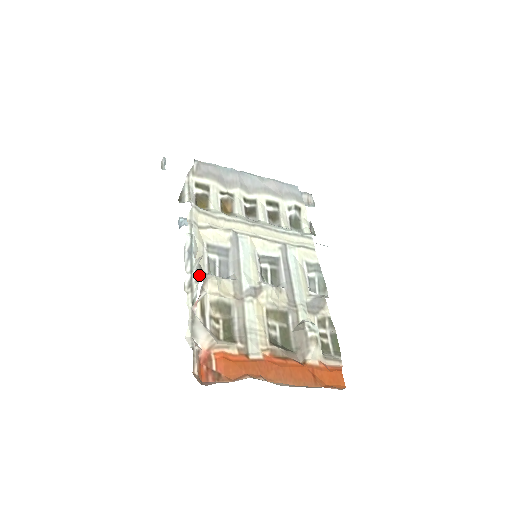
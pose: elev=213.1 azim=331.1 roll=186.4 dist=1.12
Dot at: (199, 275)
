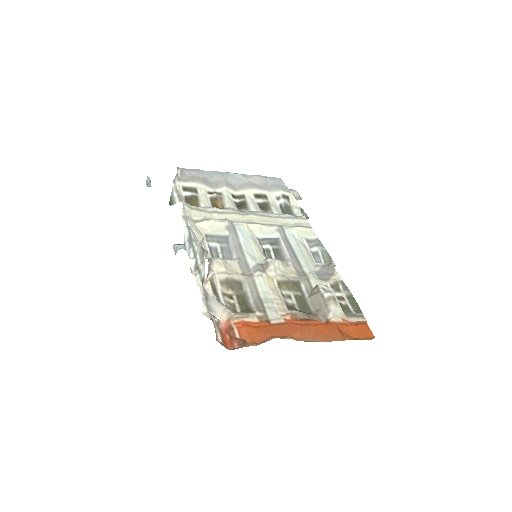
Dot at: (203, 257)
